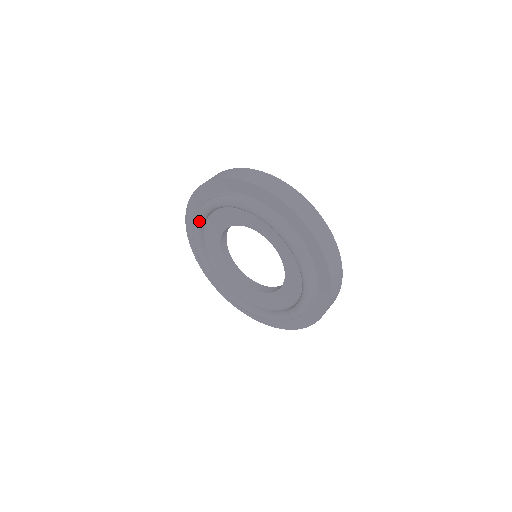
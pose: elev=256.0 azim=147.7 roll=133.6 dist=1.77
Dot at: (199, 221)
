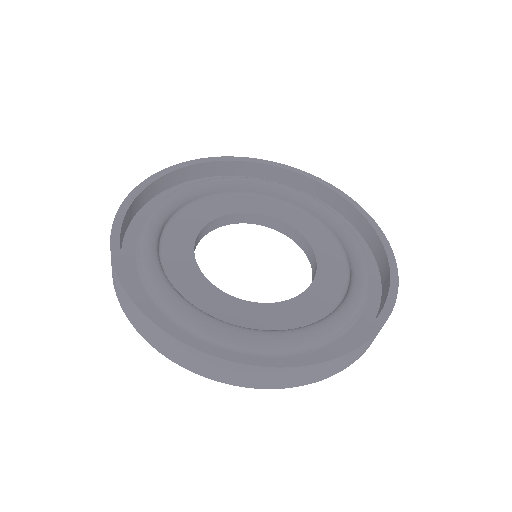
Dot at: occluded
